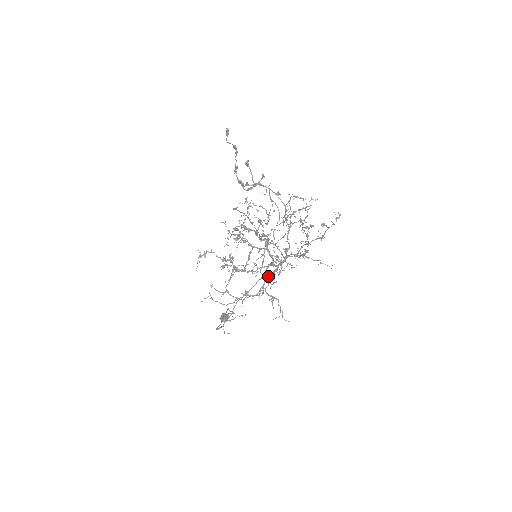
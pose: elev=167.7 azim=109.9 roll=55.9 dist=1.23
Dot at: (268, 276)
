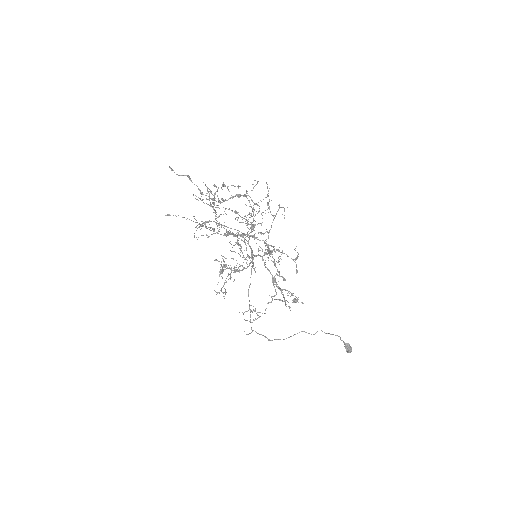
Dot at: (255, 267)
